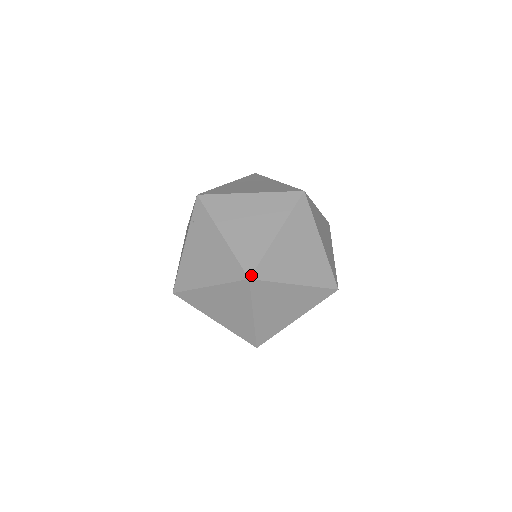
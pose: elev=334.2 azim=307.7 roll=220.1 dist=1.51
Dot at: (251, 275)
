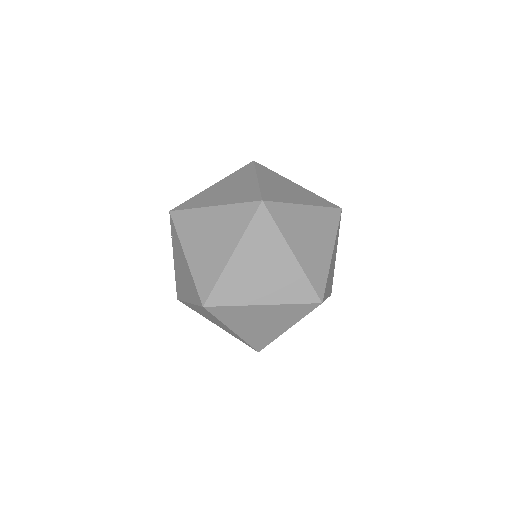
Dot at: (205, 303)
